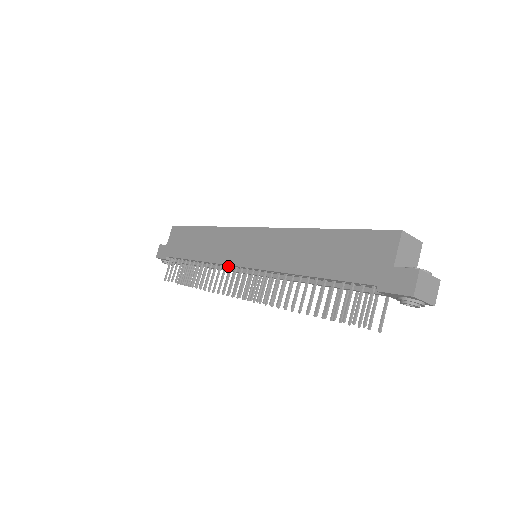
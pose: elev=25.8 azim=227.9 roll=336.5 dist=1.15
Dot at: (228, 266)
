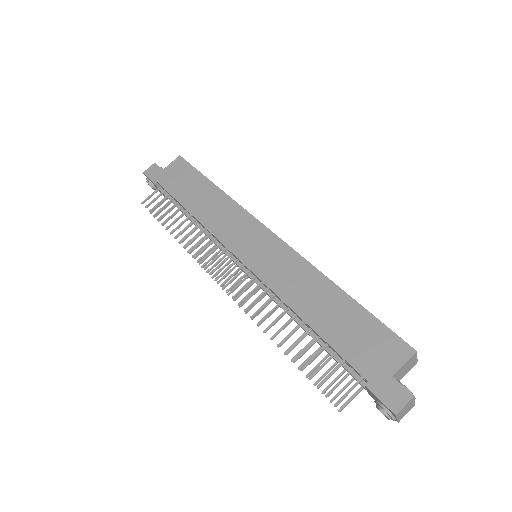
Dot at: (222, 245)
